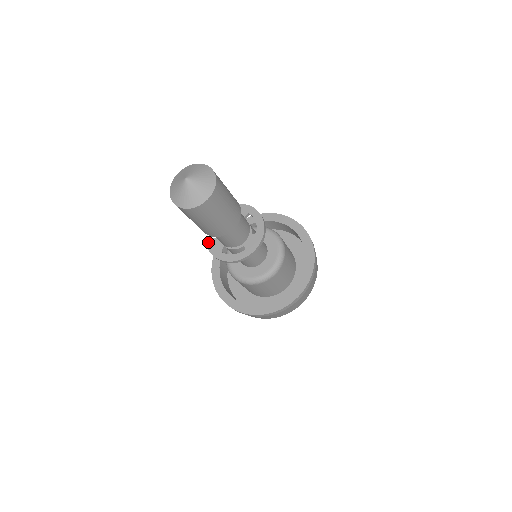
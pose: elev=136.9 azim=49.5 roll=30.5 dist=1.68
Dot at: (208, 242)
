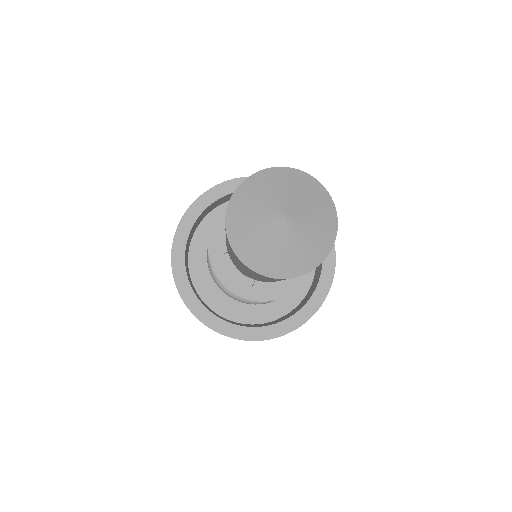
Dot at: (220, 221)
